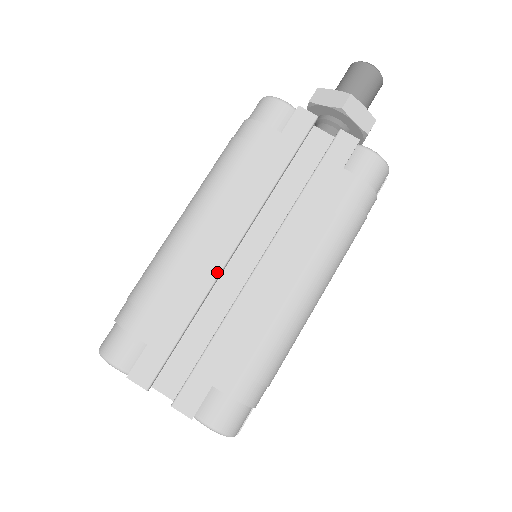
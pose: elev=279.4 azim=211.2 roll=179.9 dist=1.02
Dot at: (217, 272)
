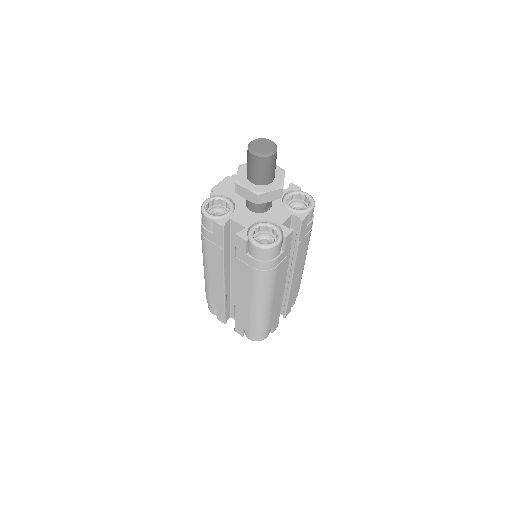
Dot at: occluded
